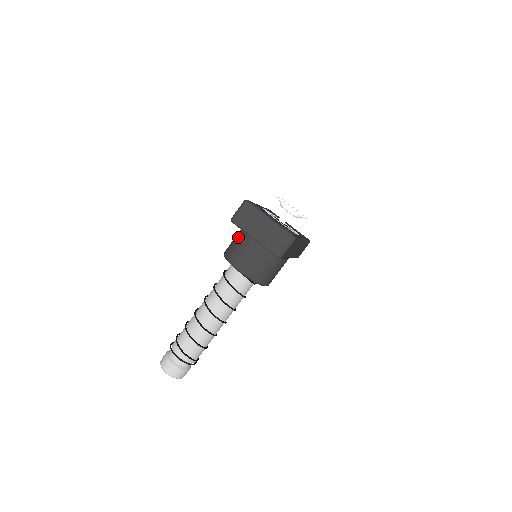
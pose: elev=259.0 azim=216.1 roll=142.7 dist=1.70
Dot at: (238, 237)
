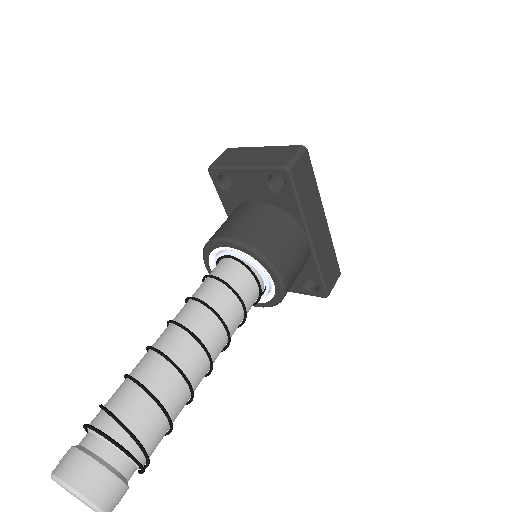
Dot at: occluded
